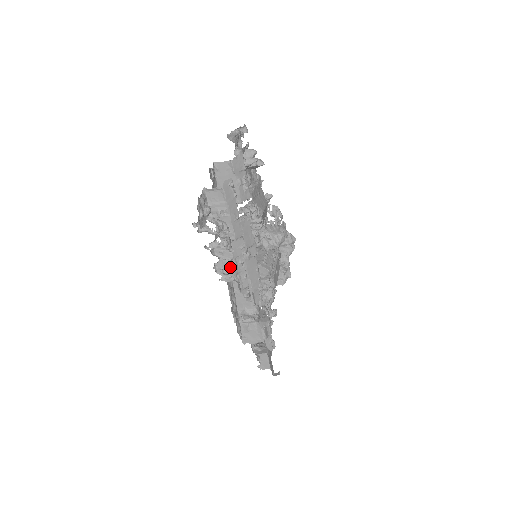
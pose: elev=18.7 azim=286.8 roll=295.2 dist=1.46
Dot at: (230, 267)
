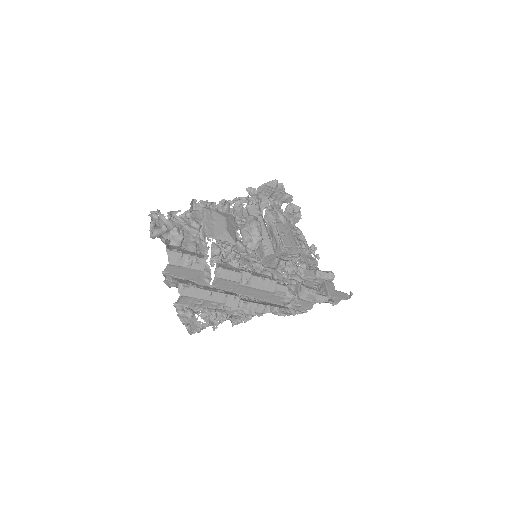
Dot at: (241, 316)
